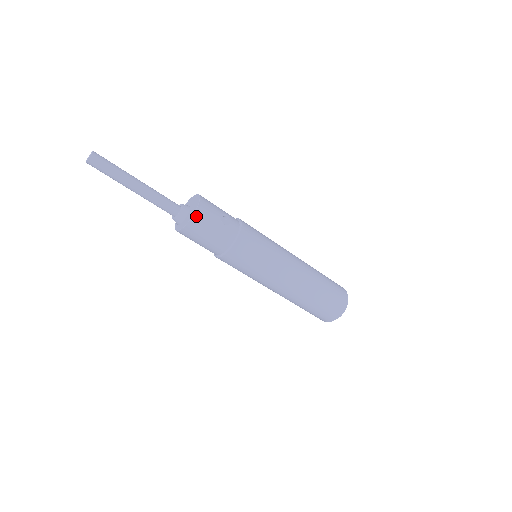
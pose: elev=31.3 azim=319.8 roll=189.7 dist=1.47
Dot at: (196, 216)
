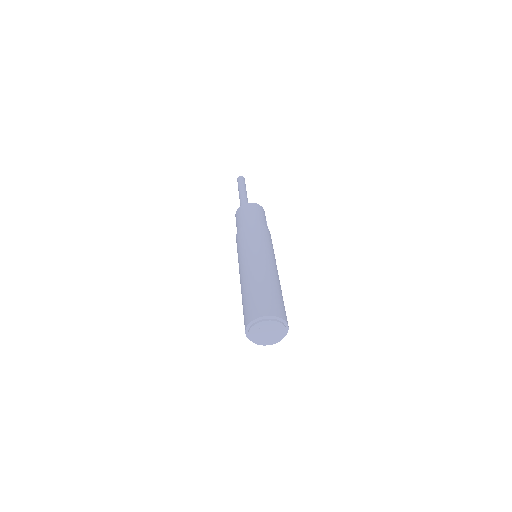
Dot at: (260, 206)
